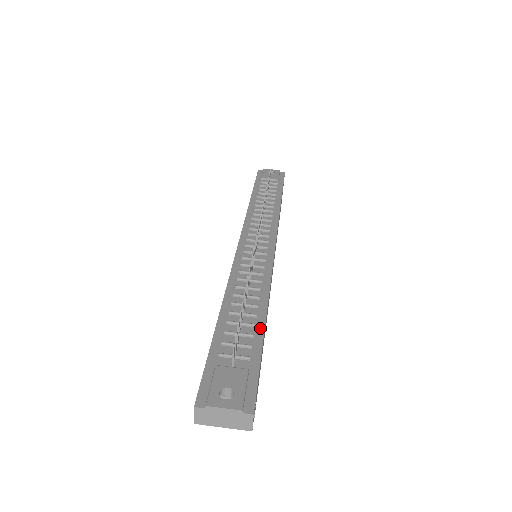
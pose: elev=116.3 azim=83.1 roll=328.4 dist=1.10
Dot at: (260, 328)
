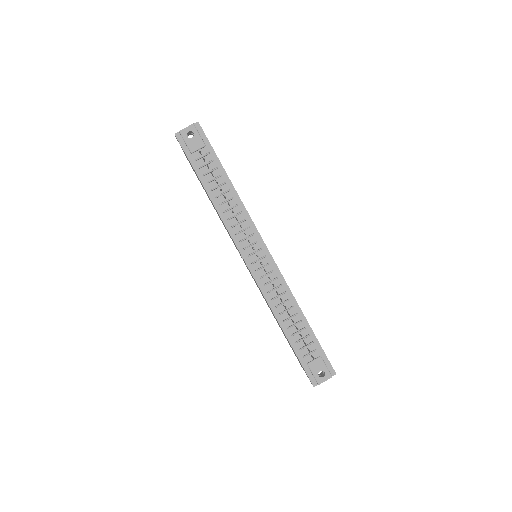
Dot at: (308, 327)
